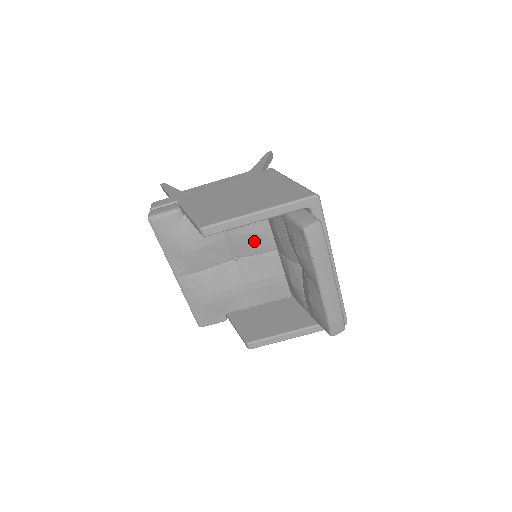
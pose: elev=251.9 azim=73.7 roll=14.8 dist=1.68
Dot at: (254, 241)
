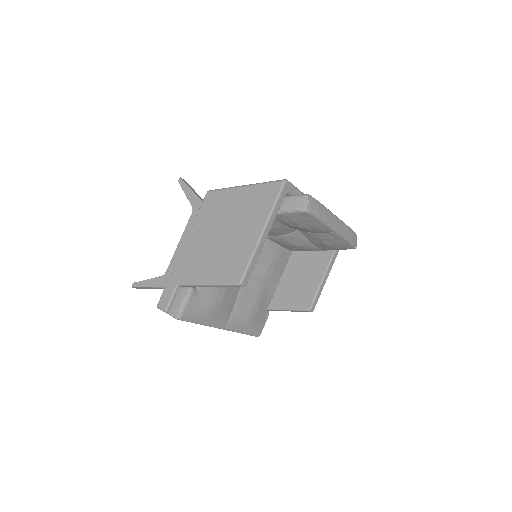
Dot at: occluded
